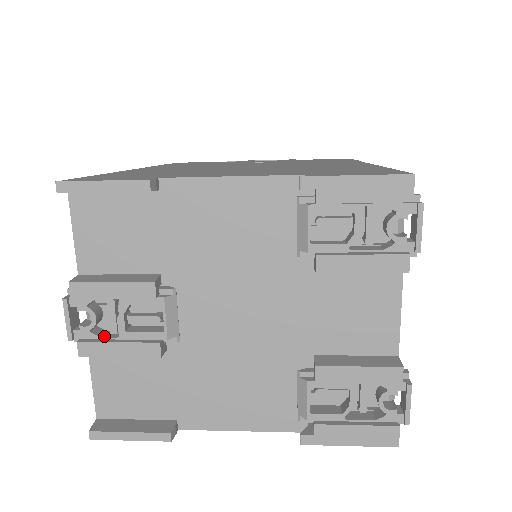
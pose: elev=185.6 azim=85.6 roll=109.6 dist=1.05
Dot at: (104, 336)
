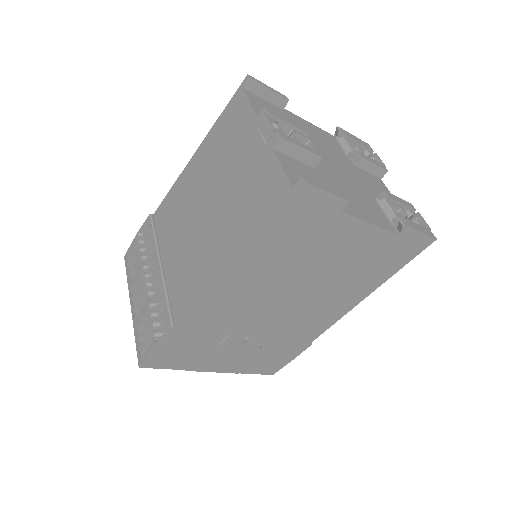
Dot at: occluded
